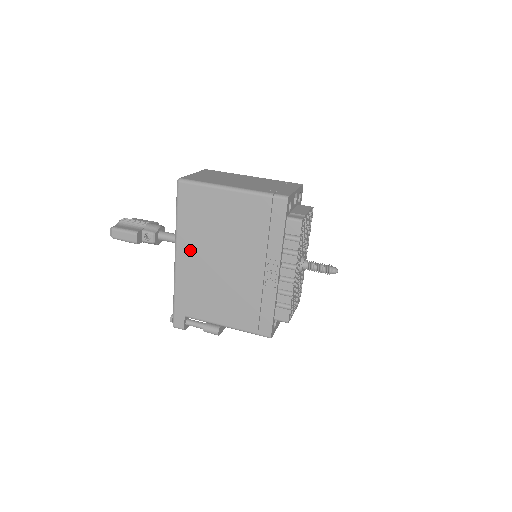
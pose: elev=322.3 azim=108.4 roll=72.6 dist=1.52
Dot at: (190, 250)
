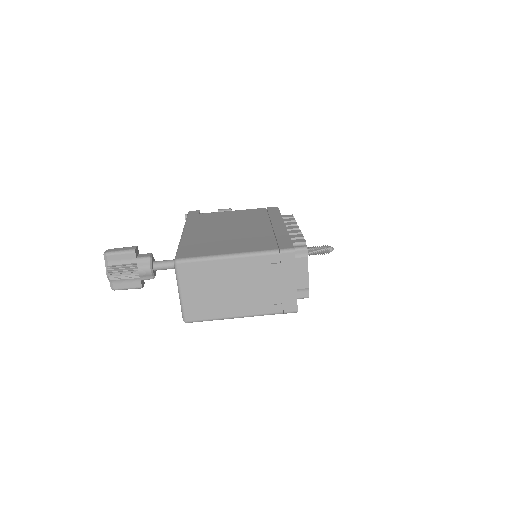
Dot at: occluded
